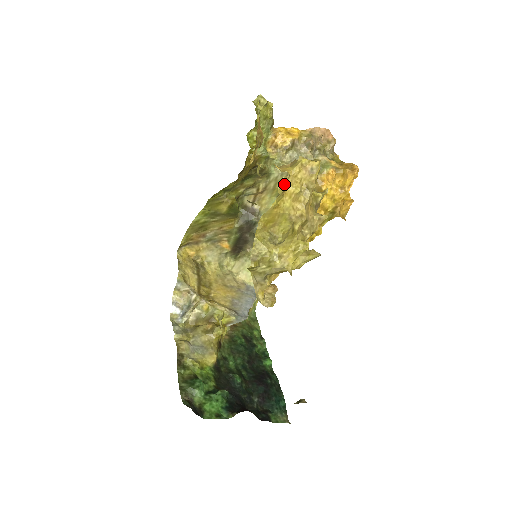
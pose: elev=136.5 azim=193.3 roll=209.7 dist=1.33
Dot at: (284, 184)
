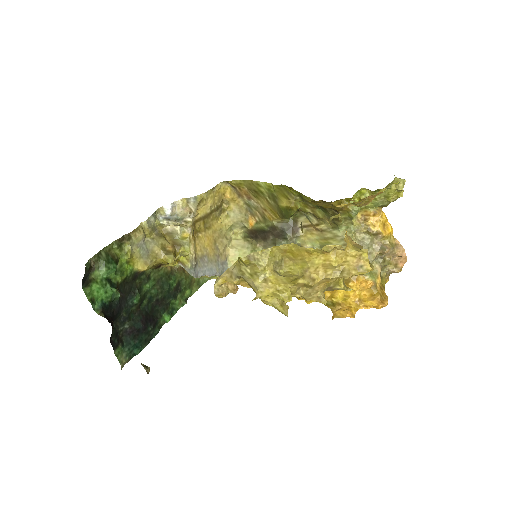
Dot at: (334, 248)
